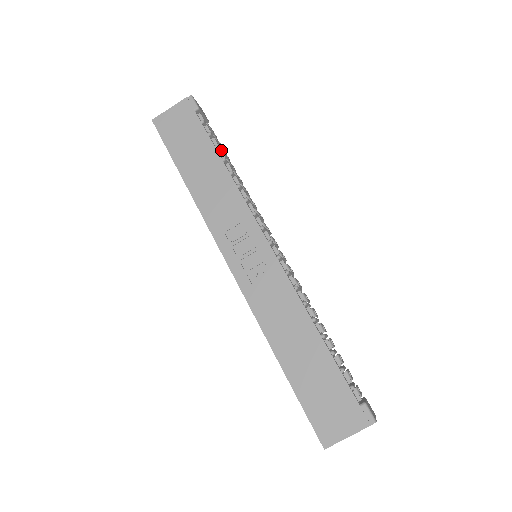
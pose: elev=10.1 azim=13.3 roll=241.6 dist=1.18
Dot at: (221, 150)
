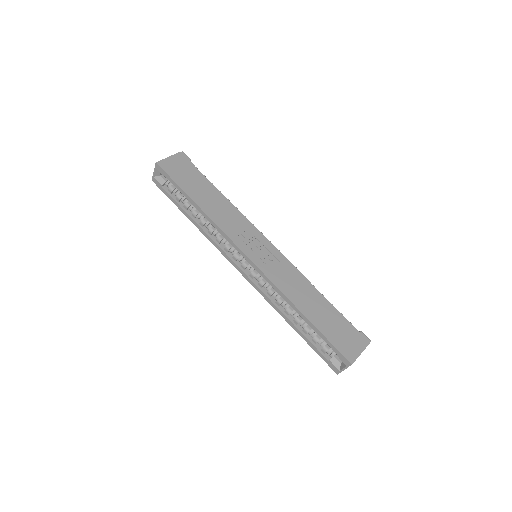
Dot at: occluded
